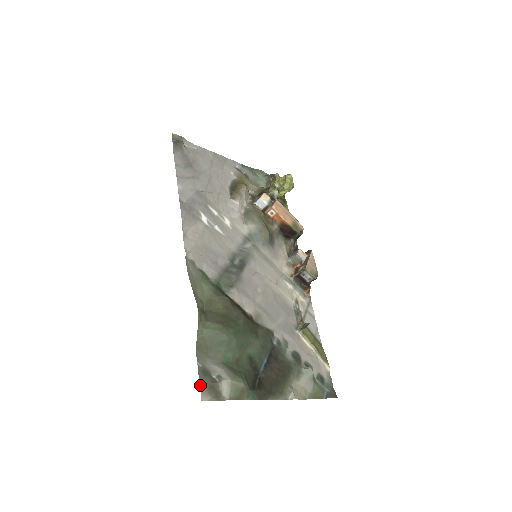
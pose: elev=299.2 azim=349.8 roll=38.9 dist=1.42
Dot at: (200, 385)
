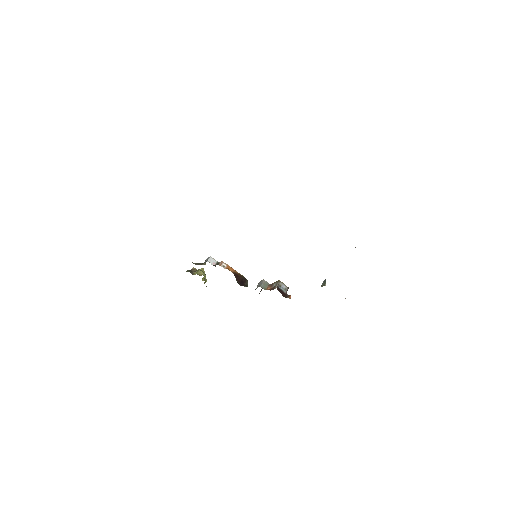
Dot at: occluded
